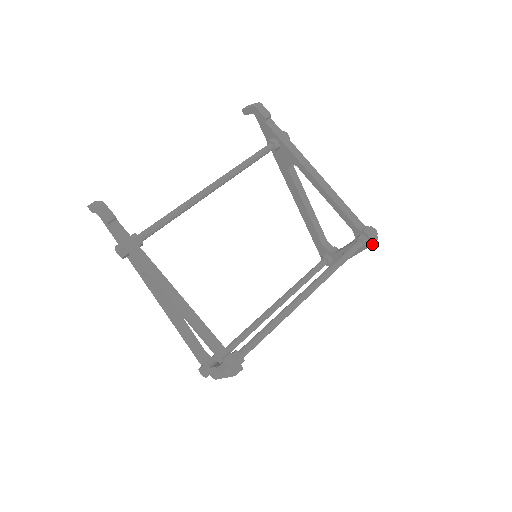
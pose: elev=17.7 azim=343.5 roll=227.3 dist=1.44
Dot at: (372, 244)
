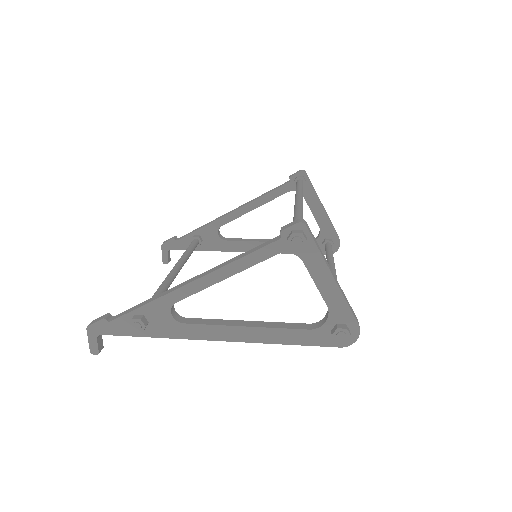
Dot at: (304, 173)
